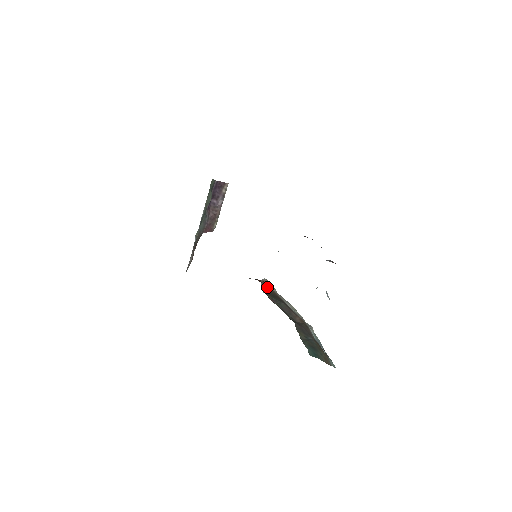
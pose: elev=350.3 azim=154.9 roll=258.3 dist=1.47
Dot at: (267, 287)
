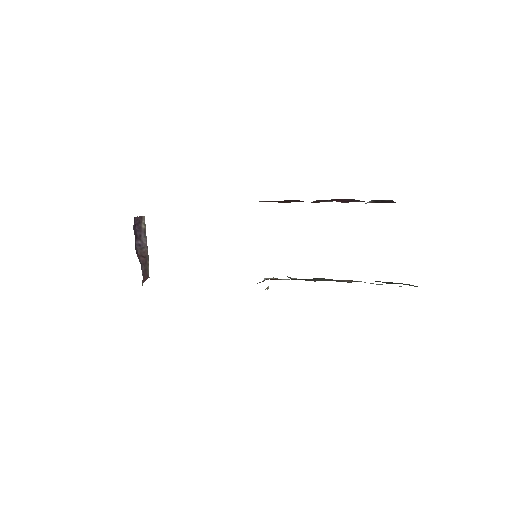
Dot at: occluded
